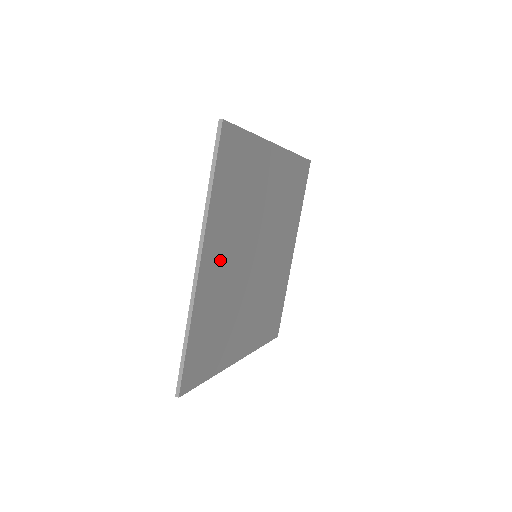
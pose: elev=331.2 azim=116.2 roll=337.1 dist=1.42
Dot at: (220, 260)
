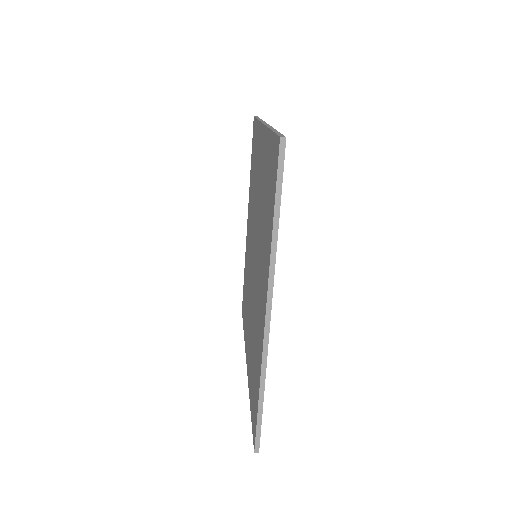
Dot at: occluded
